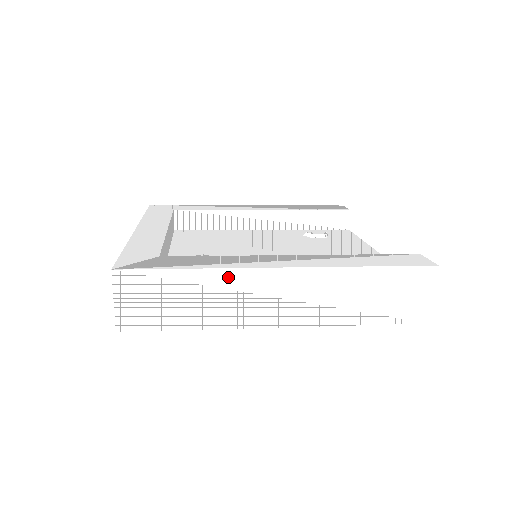
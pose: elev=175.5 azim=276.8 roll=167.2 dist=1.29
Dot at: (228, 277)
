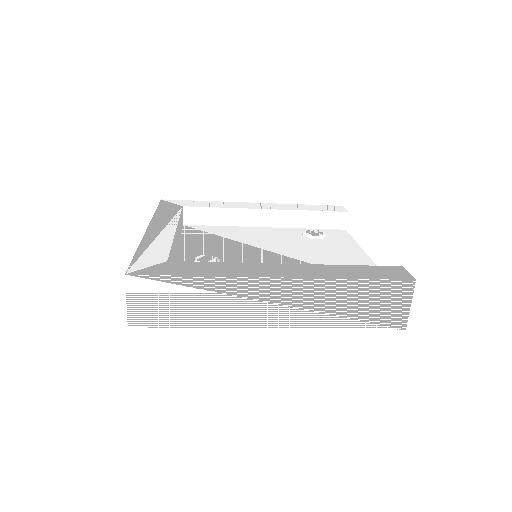
Dot at: (227, 284)
